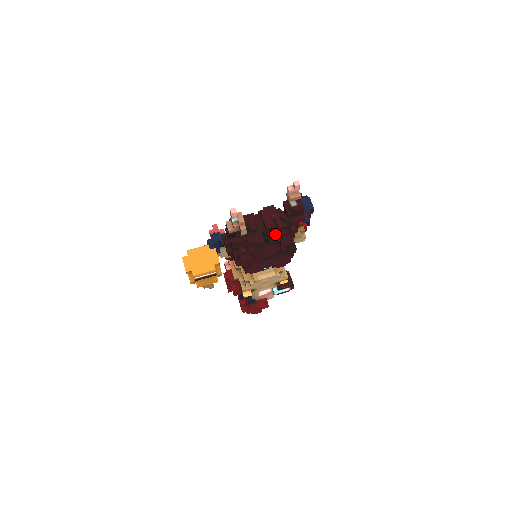
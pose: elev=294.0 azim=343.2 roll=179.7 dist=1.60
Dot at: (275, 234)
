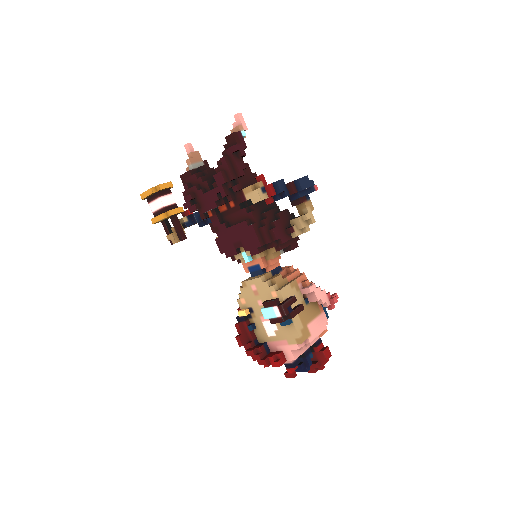
Dot at: occluded
